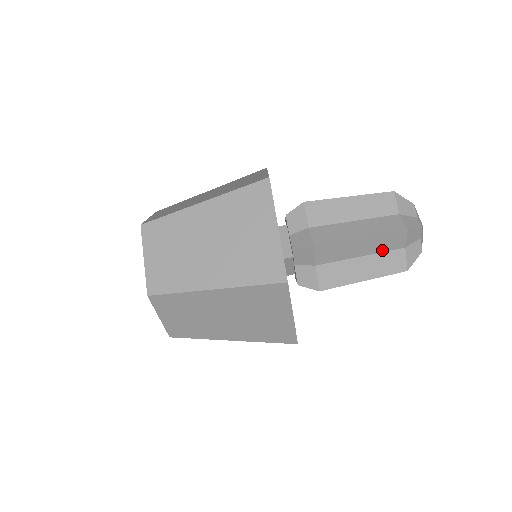
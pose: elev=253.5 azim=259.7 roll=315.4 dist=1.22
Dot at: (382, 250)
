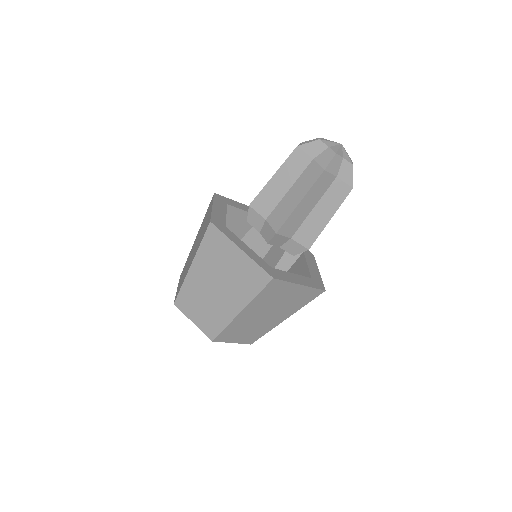
Dot at: (323, 192)
